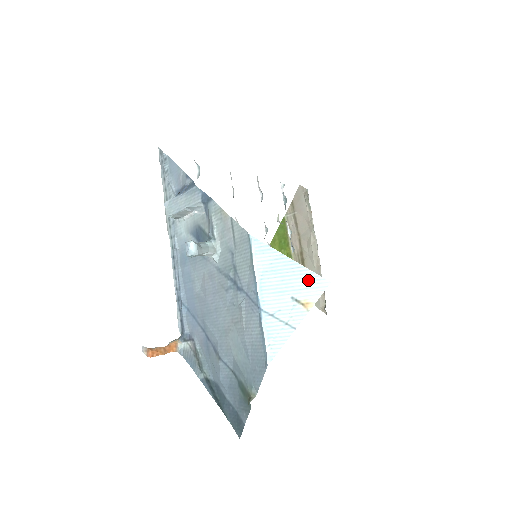
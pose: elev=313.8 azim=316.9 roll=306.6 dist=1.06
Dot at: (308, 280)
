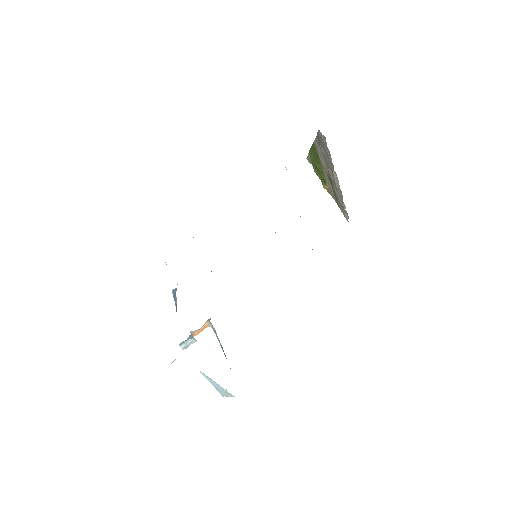
Dot at: (226, 391)
